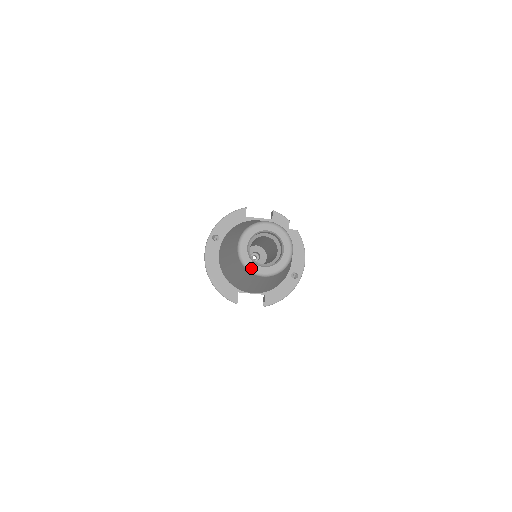
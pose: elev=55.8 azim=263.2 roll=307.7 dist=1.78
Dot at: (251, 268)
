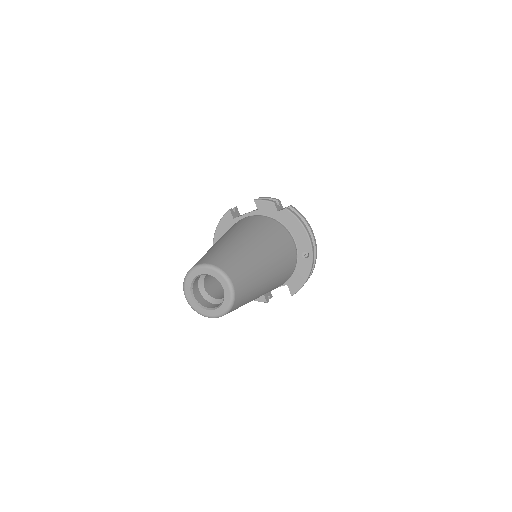
Dot at: (205, 315)
